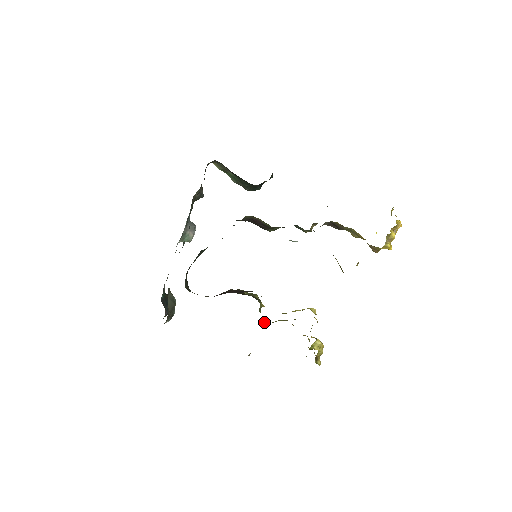
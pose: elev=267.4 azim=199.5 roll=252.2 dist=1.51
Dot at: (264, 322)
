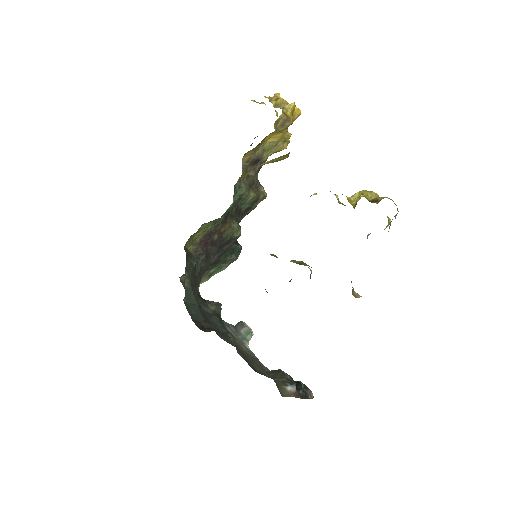
Dot at: occluded
